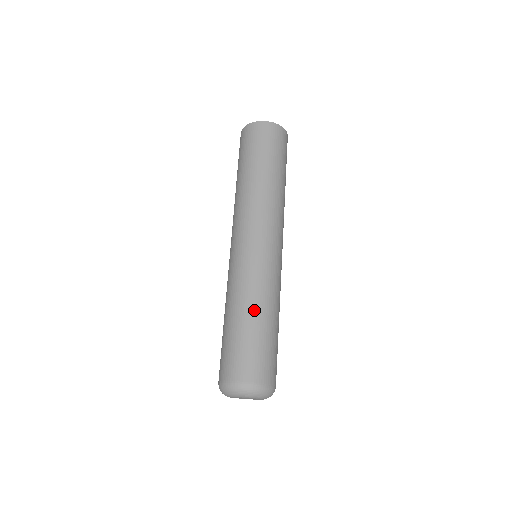
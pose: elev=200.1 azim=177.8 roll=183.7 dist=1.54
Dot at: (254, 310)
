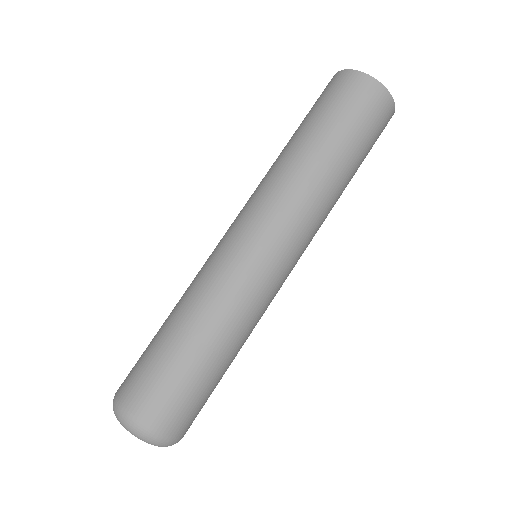
Dot at: (175, 312)
